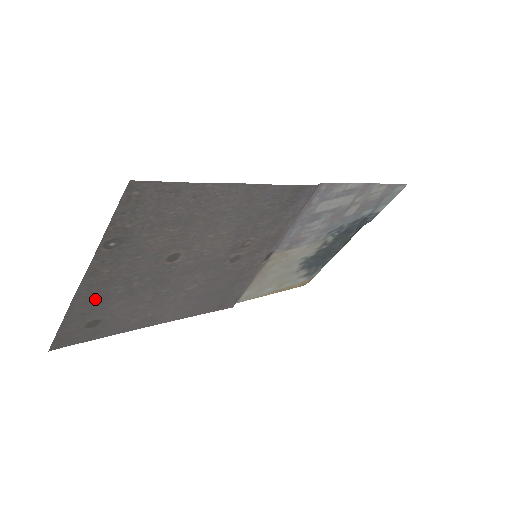
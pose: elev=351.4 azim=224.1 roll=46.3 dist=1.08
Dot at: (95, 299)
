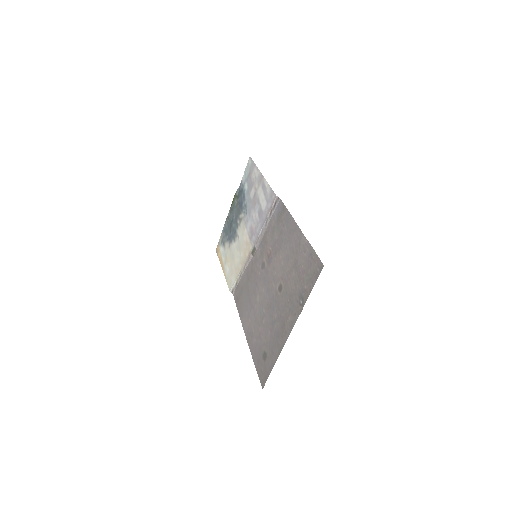
Dot at: (277, 339)
